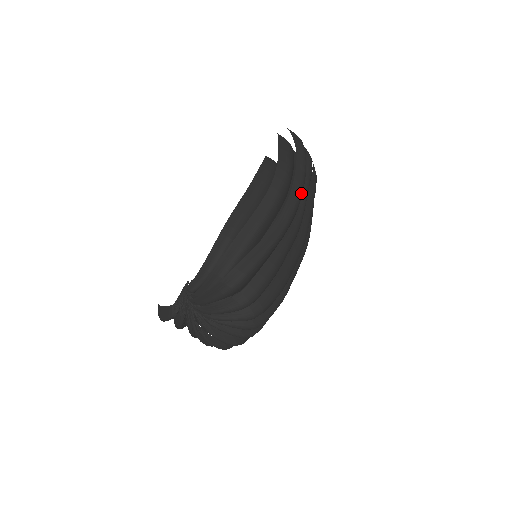
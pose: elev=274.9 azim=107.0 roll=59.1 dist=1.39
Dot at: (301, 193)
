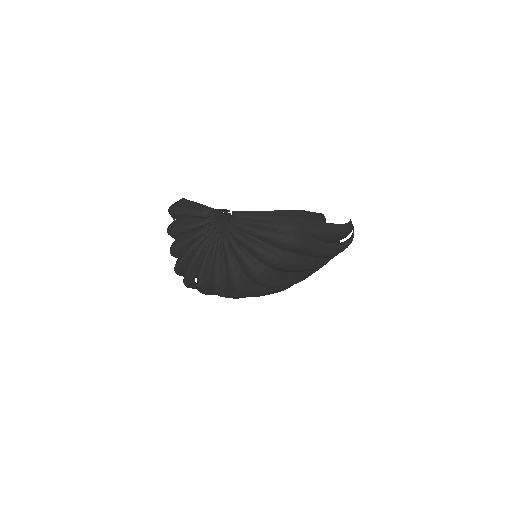
Dot at: (342, 251)
